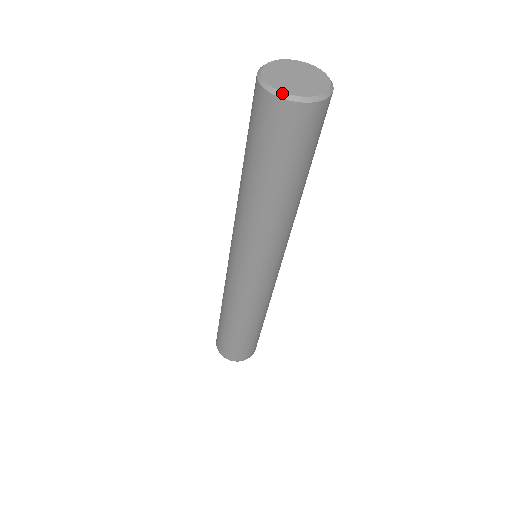
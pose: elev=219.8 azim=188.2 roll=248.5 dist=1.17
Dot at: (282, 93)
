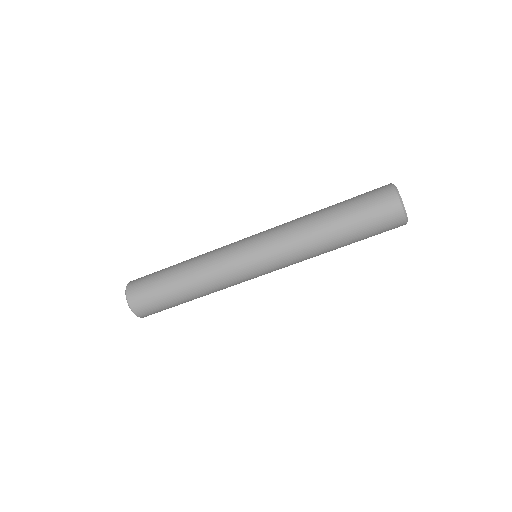
Dot at: (406, 213)
